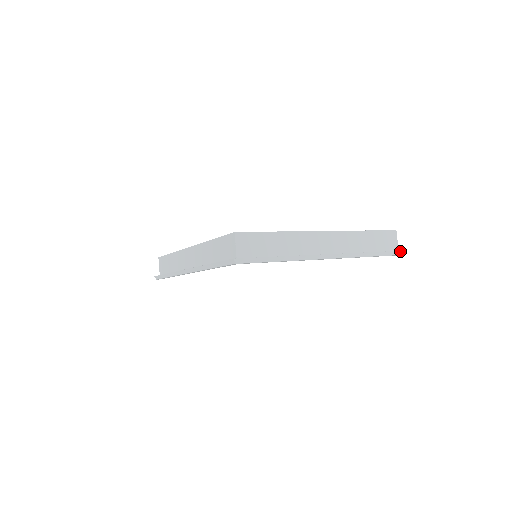
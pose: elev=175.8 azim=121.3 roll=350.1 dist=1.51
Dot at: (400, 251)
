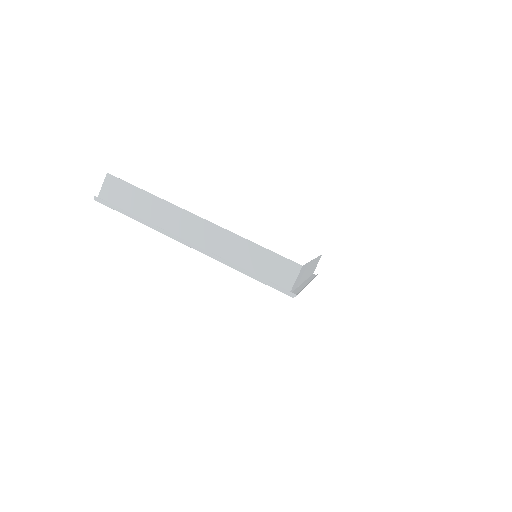
Dot at: occluded
